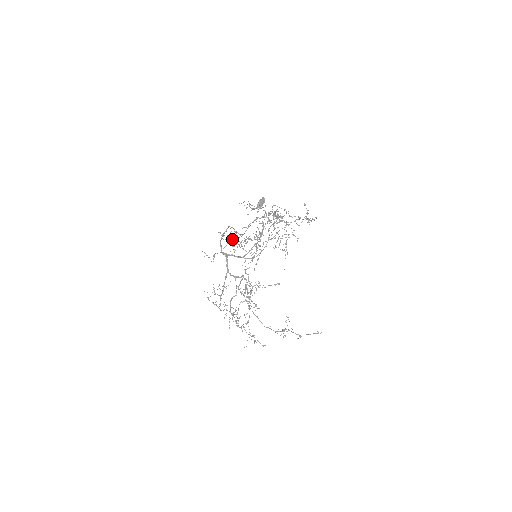
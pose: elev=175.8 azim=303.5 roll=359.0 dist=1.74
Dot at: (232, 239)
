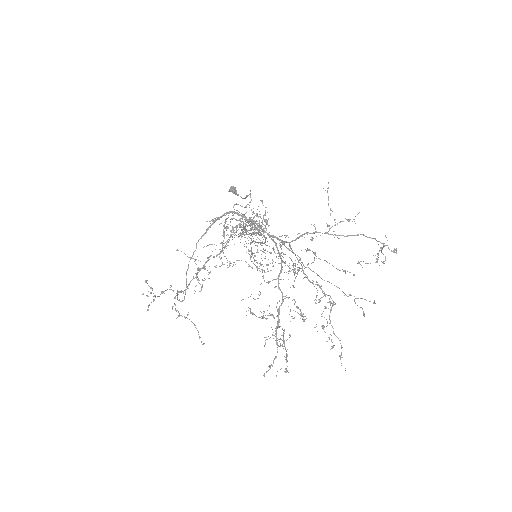
Dot at: occluded
